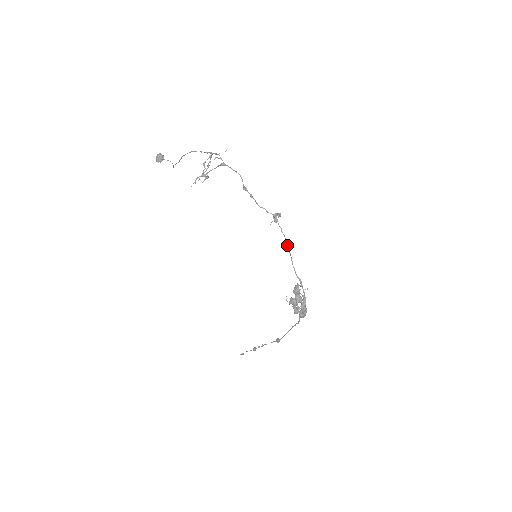
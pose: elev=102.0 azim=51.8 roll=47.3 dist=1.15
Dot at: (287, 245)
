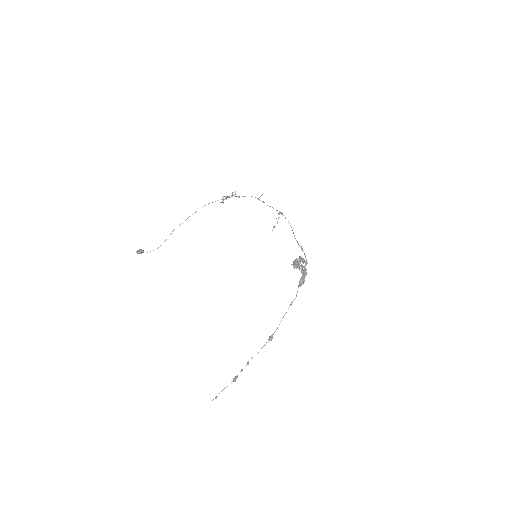
Dot at: (290, 225)
